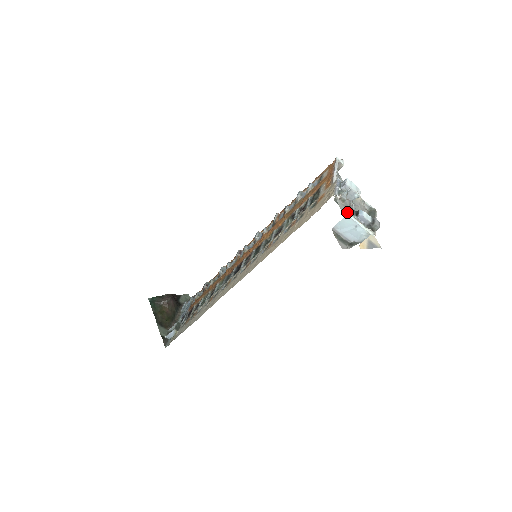
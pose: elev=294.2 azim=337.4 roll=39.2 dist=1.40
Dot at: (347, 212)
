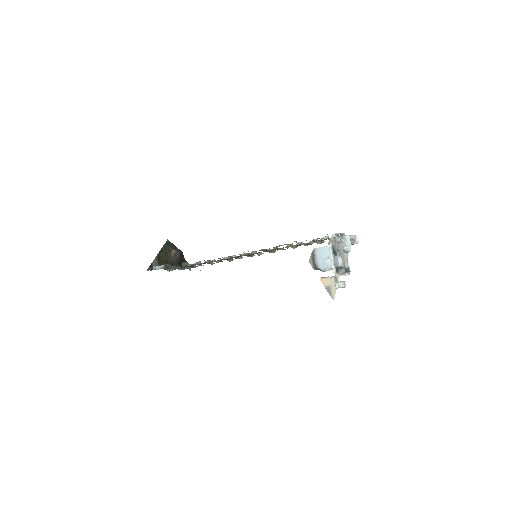
Dot at: (331, 244)
